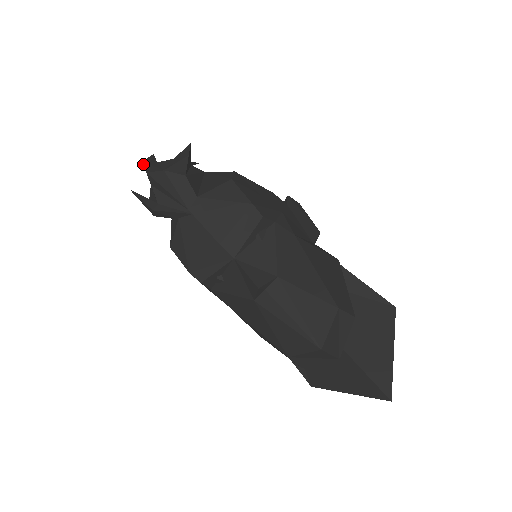
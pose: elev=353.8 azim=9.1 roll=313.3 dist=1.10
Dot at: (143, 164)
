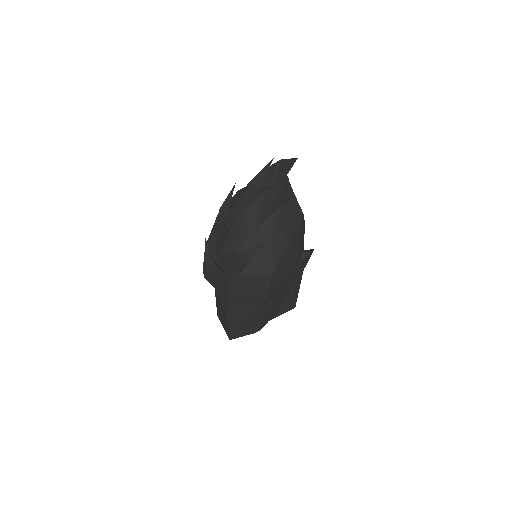
Dot at: (227, 238)
